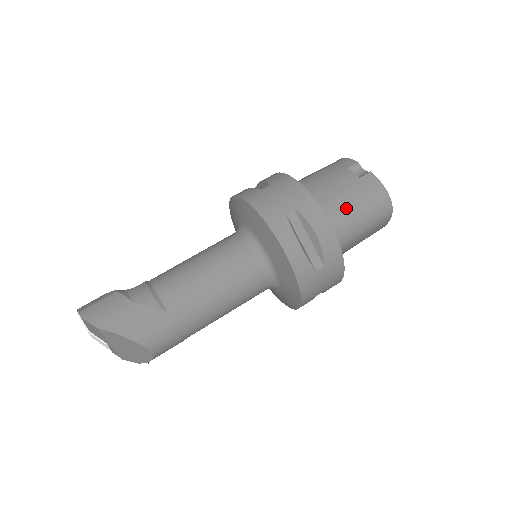
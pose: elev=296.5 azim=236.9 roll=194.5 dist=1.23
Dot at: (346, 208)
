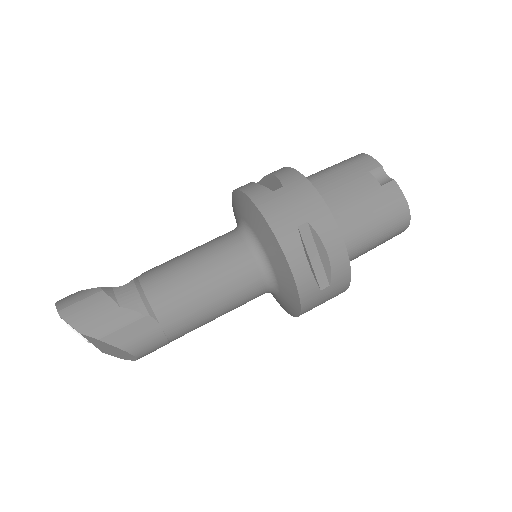
Dot at: (362, 221)
